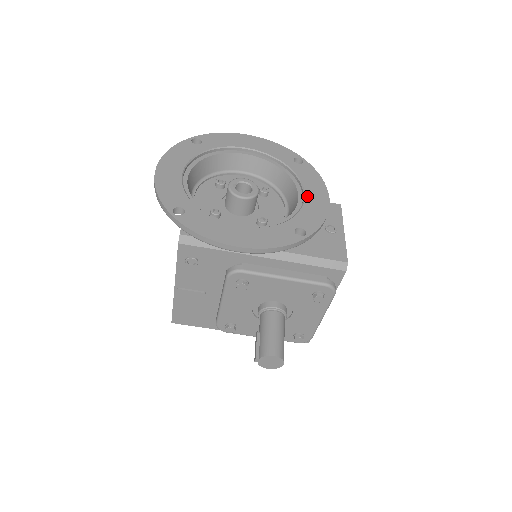
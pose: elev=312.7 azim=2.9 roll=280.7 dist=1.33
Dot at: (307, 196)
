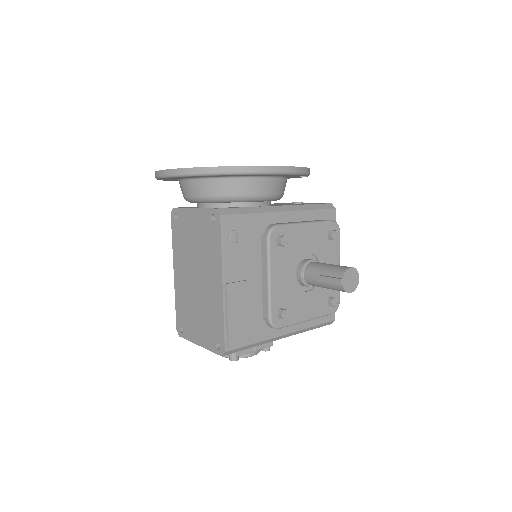
Dot at: occluded
